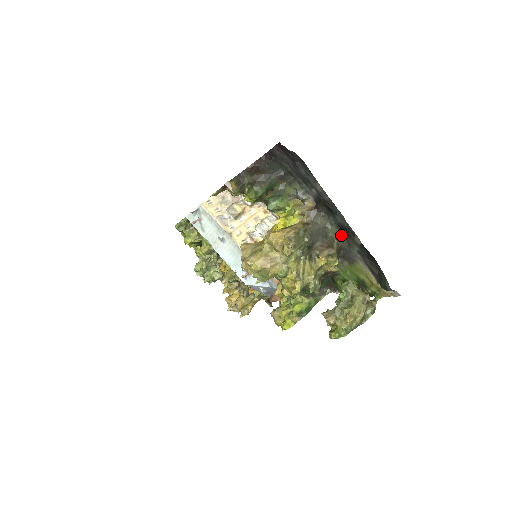
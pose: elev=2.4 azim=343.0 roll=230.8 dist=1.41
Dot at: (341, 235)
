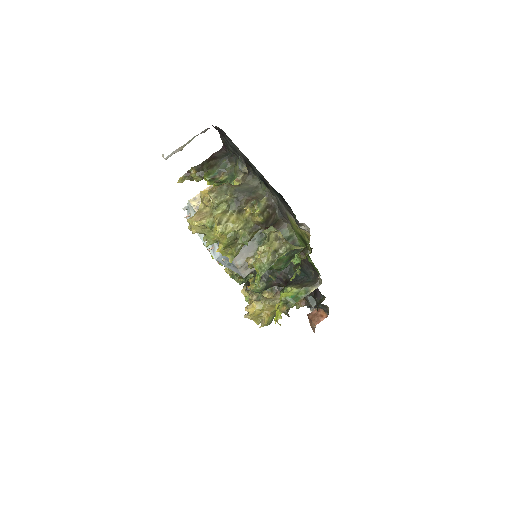
Dot at: (269, 191)
